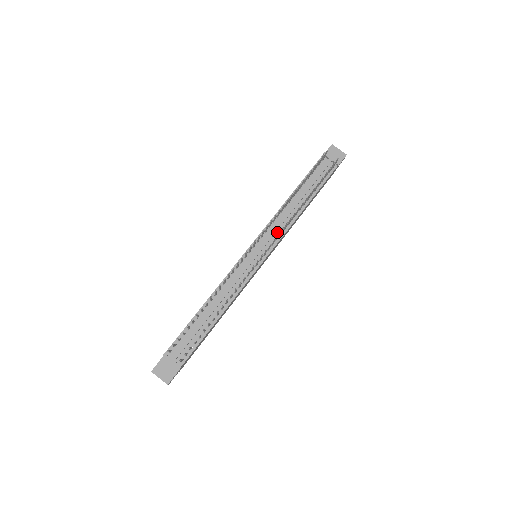
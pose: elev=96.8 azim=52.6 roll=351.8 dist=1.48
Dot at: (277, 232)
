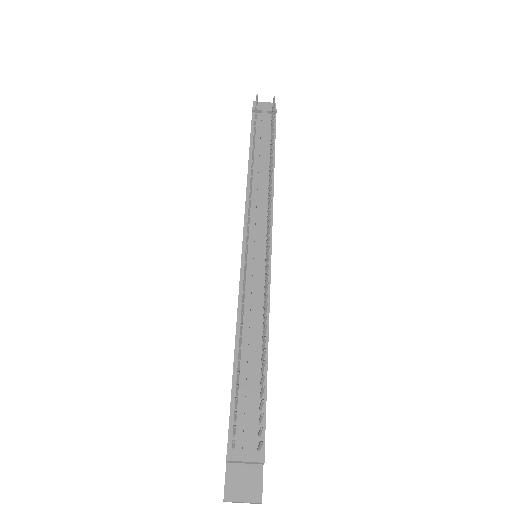
Dot at: (263, 211)
